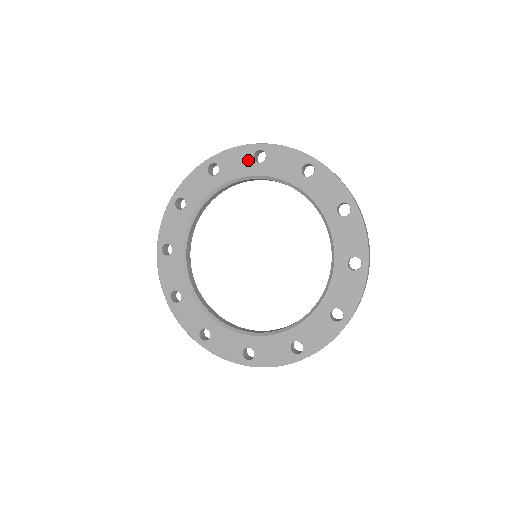
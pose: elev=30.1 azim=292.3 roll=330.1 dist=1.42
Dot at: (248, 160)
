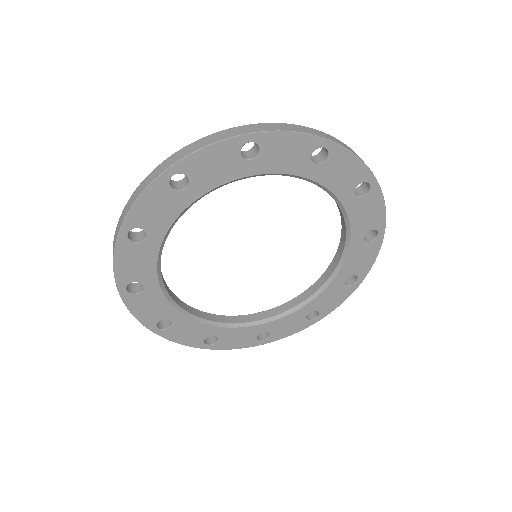
Dot at: (304, 155)
